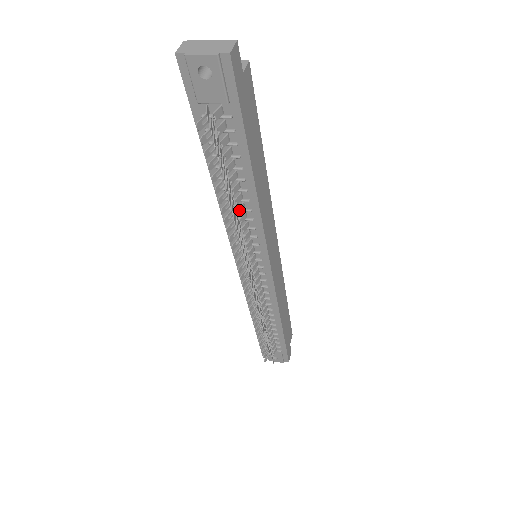
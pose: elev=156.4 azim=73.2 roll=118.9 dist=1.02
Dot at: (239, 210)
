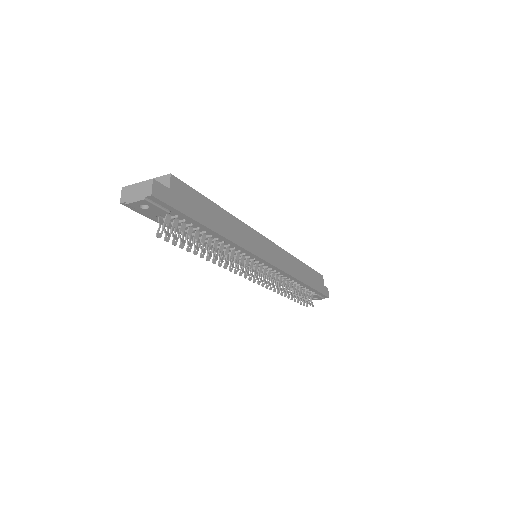
Dot at: (220, 251)
